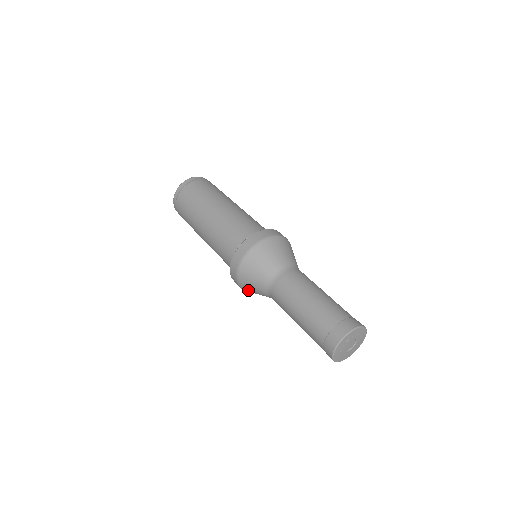
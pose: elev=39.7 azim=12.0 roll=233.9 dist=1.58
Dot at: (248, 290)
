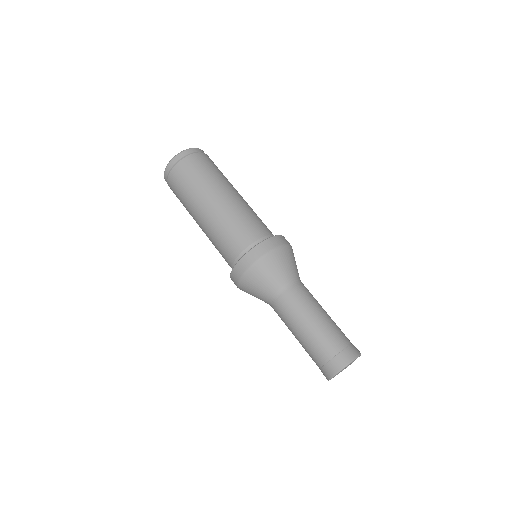
Dot at: (251, 280)
